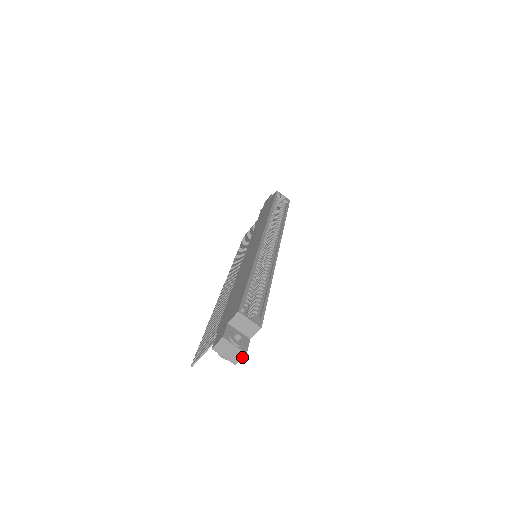
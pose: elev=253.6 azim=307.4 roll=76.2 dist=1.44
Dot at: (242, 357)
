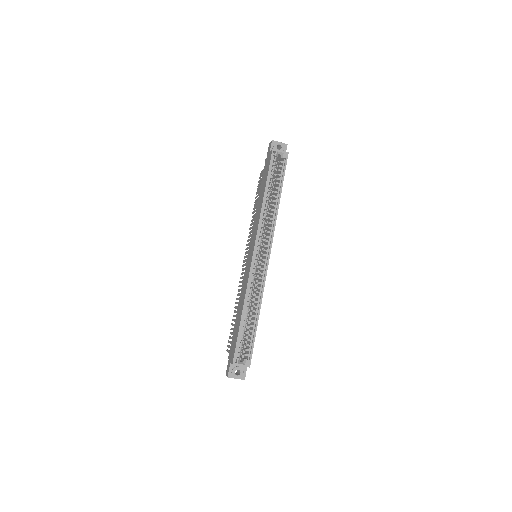
Dot at: (243, 379)
